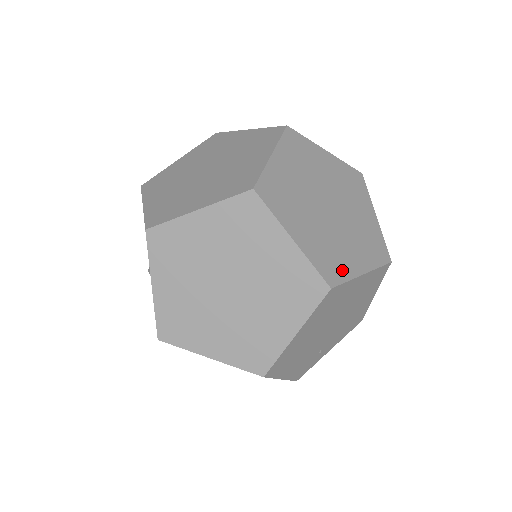
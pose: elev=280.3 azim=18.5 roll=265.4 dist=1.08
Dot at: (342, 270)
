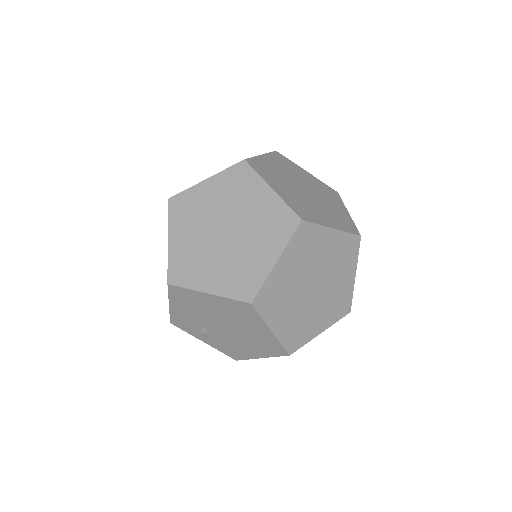
Dot at: (348, 221)
